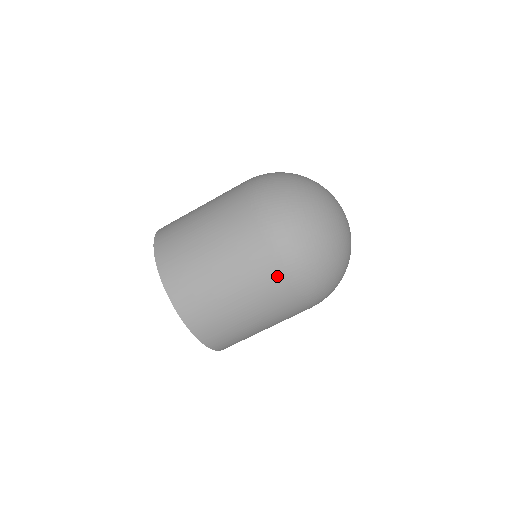
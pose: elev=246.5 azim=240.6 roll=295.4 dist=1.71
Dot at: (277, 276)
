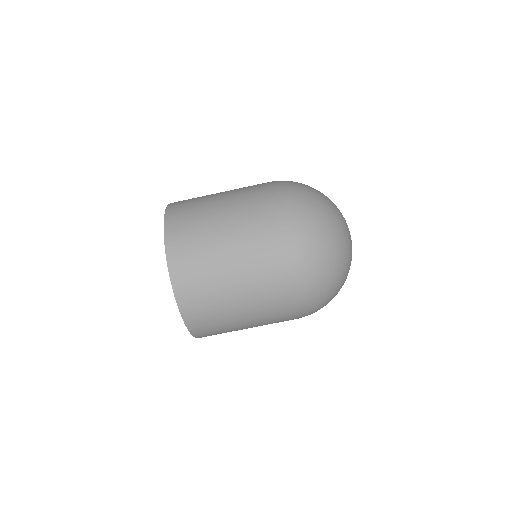
Dot at: (268, 215)
